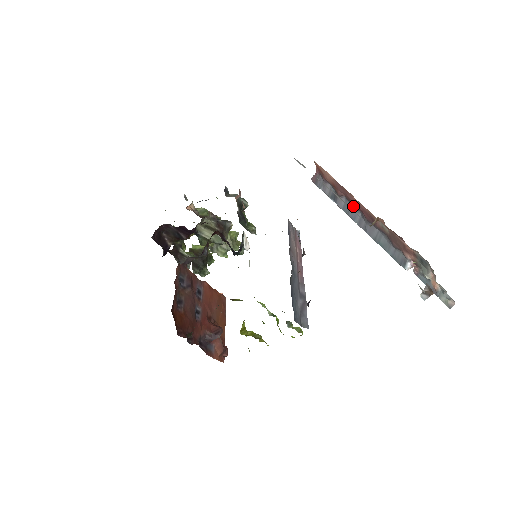
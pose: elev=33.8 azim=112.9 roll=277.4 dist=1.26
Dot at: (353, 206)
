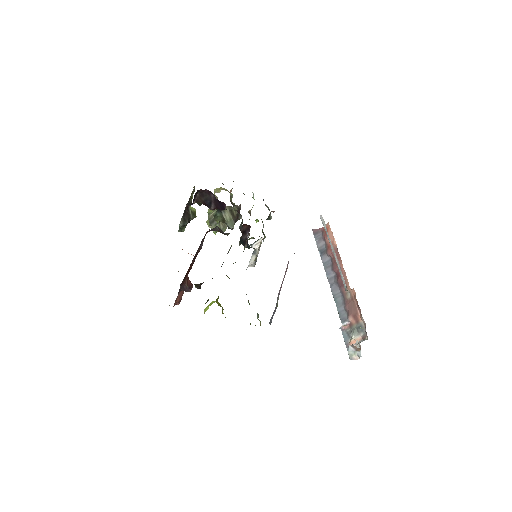
Dot at: (334, 267)
